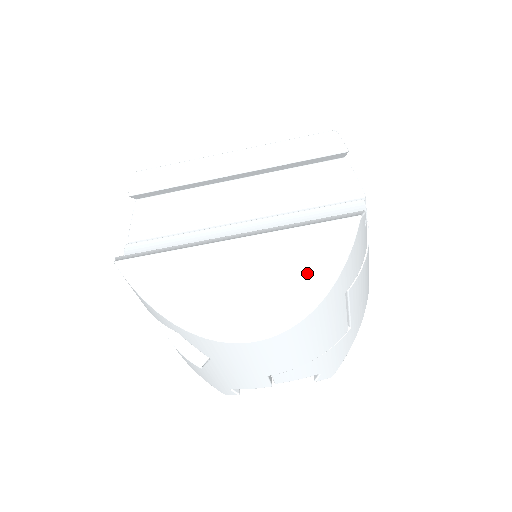
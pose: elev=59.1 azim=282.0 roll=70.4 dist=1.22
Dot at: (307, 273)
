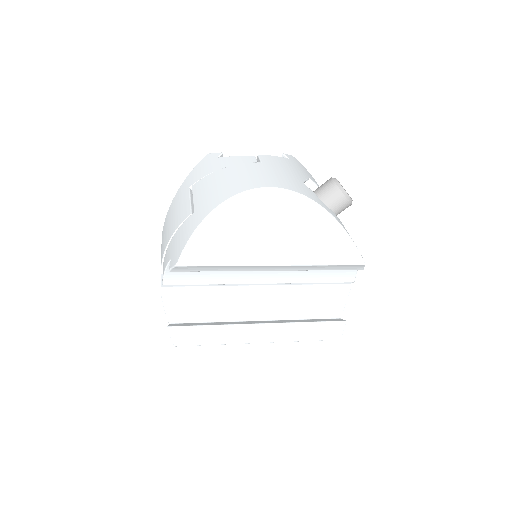
Dot at: occluded
